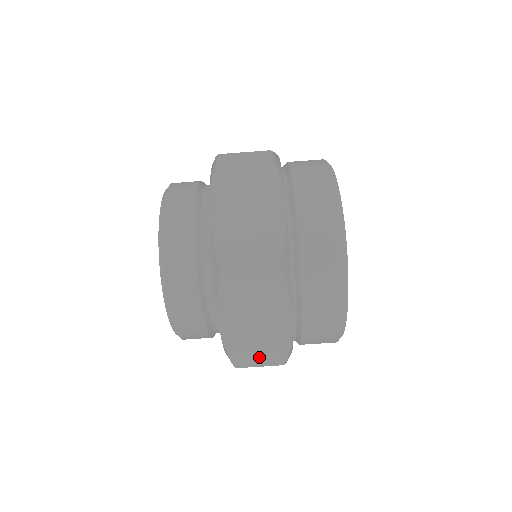
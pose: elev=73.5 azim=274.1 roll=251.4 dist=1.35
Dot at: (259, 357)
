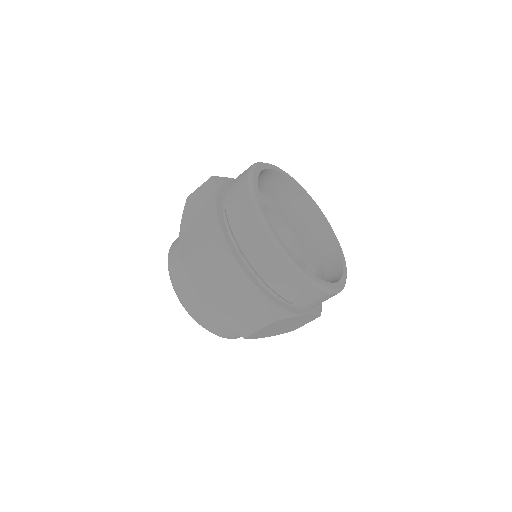
Dot at: (252, 321)
